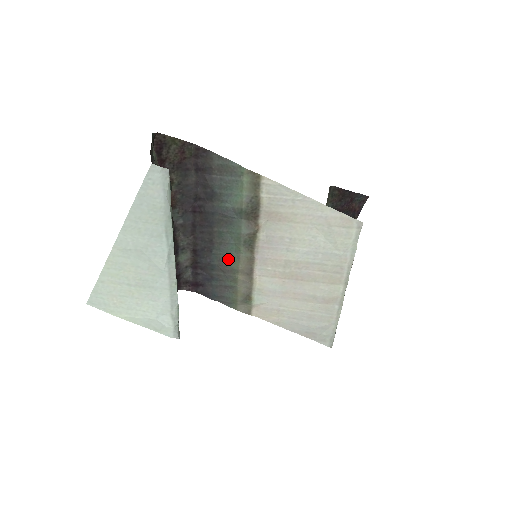
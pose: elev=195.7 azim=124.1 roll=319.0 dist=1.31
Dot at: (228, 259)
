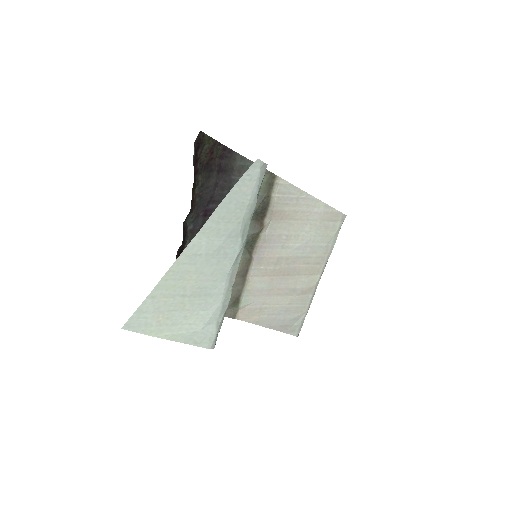
Dot at: occluded
